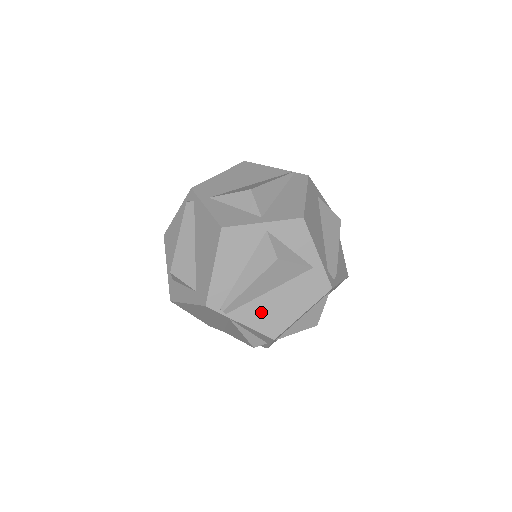
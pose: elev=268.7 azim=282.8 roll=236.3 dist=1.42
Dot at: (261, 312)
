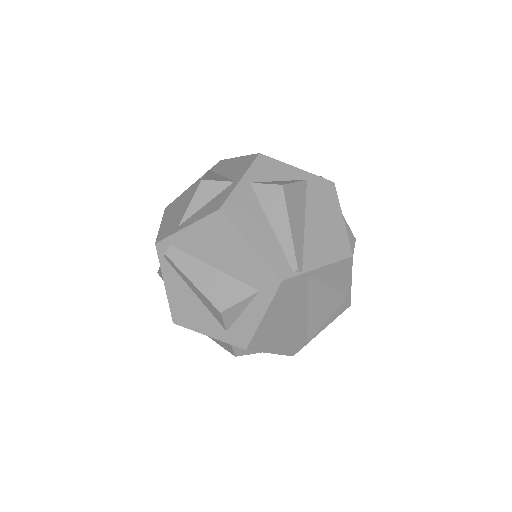
Dot at: (320, 244)
